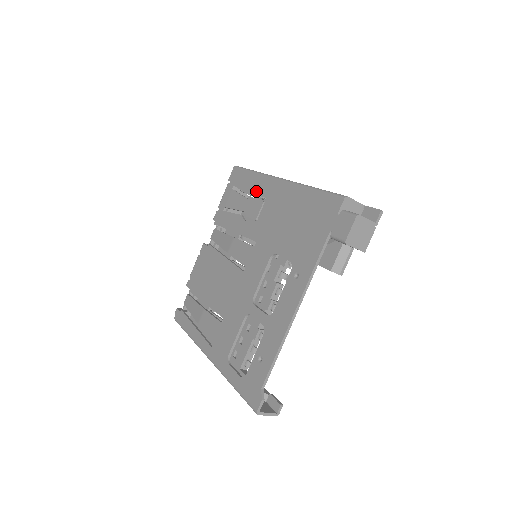
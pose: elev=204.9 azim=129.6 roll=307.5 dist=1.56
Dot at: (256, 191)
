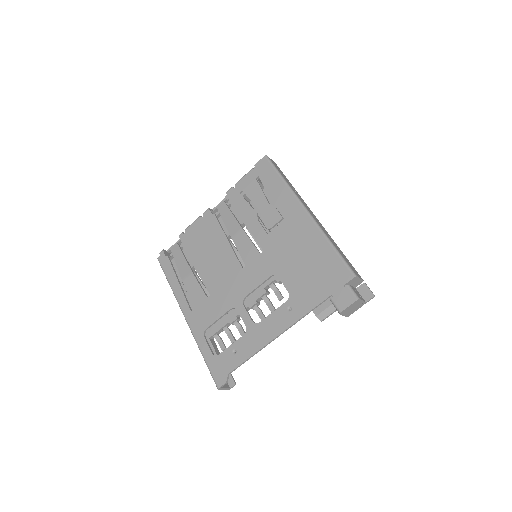
Dot at: (279, 202)
